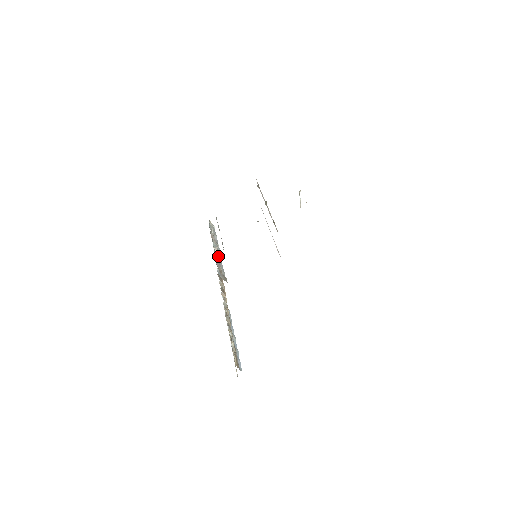
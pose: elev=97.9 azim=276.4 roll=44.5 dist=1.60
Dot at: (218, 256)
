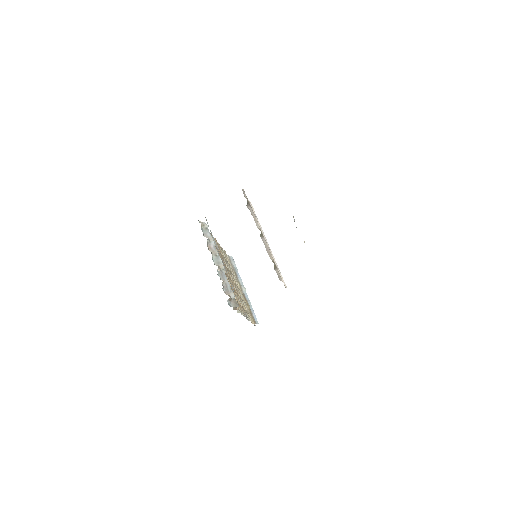
Dot at: (222, 274)
